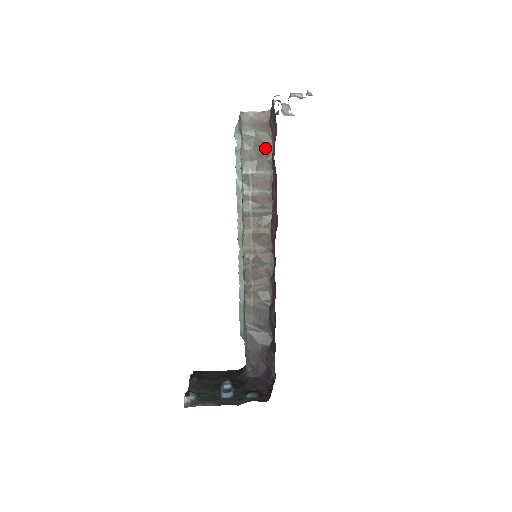
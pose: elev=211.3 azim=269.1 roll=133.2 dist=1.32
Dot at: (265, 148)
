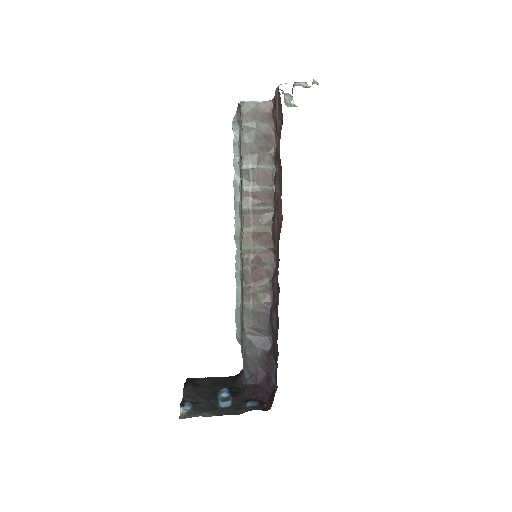
Dot at: (267, 141)
